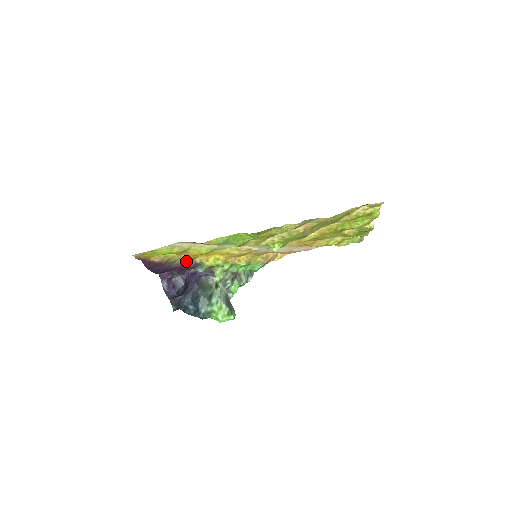
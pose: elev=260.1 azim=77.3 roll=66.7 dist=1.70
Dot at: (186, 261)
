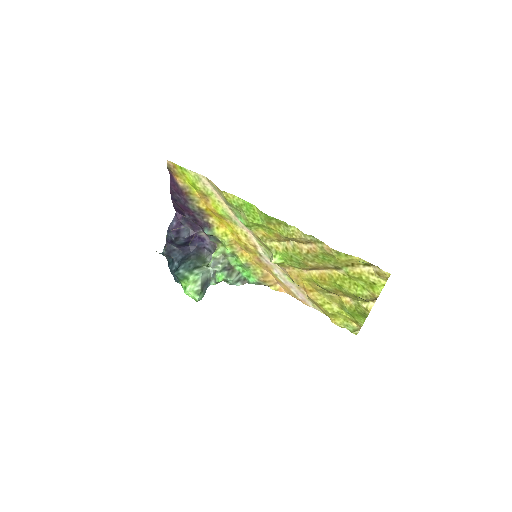
Dot at: (201, 210)
